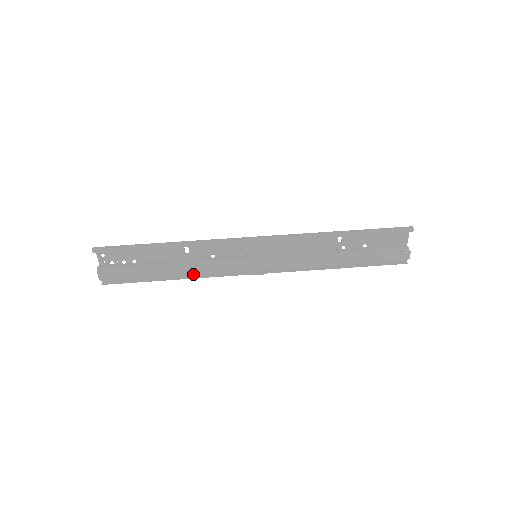
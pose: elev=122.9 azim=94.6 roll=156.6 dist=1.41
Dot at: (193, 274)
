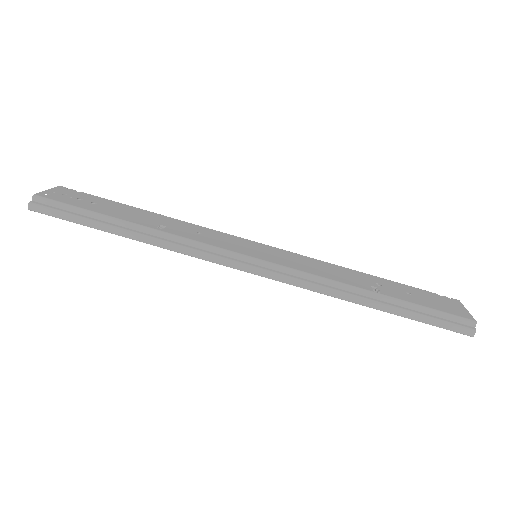
Dot at: occluded
